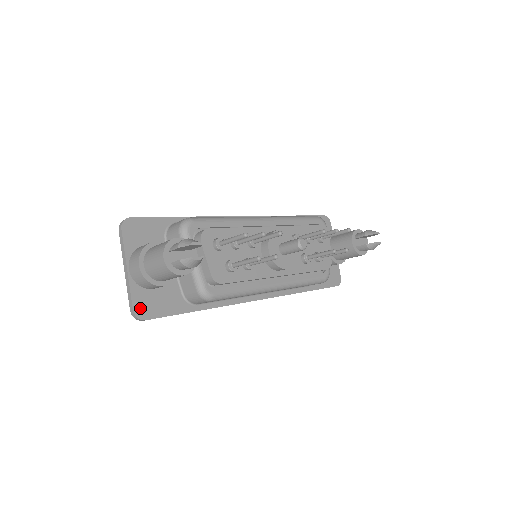
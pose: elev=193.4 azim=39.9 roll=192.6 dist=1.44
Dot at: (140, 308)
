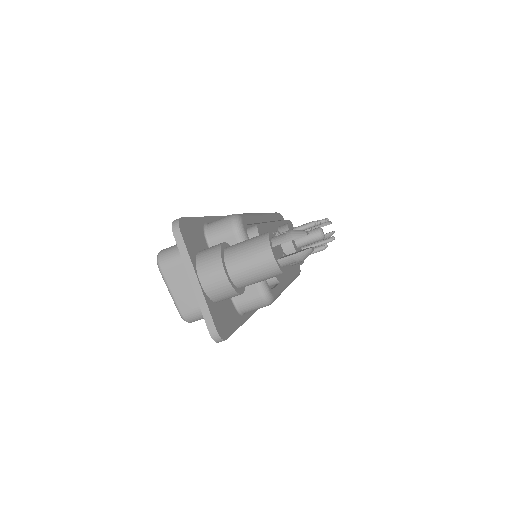
Dot at: (219, 326)
